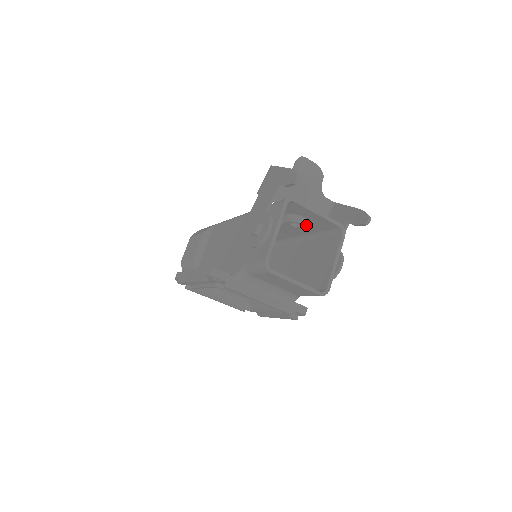
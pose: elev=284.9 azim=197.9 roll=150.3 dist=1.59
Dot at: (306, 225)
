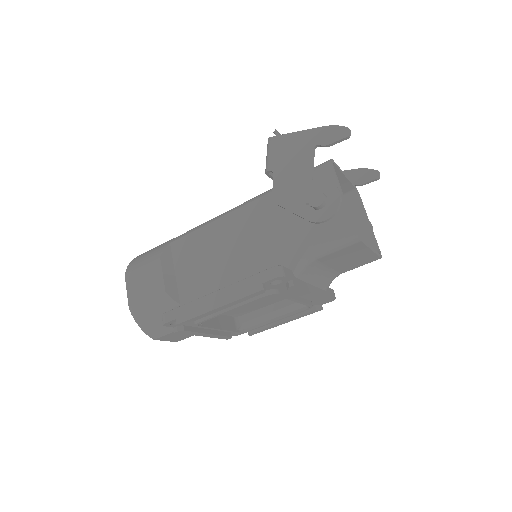
Dot at: occluded
